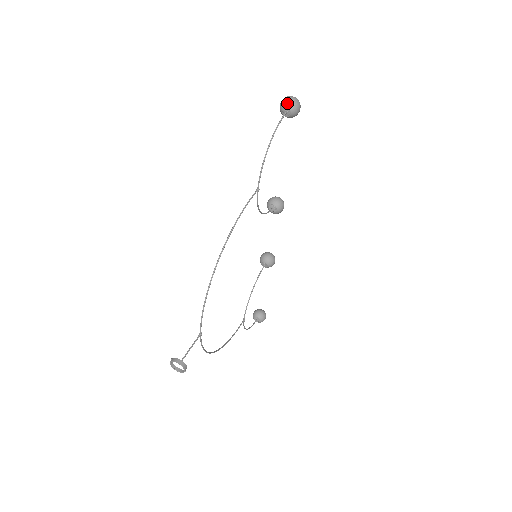
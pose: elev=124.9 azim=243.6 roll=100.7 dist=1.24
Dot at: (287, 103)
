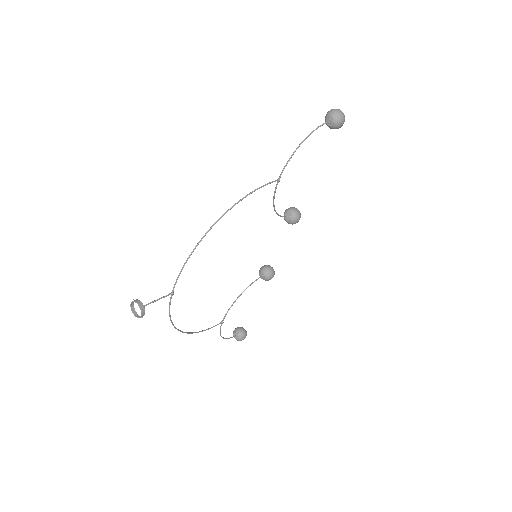
Dot at: (333, 113)
